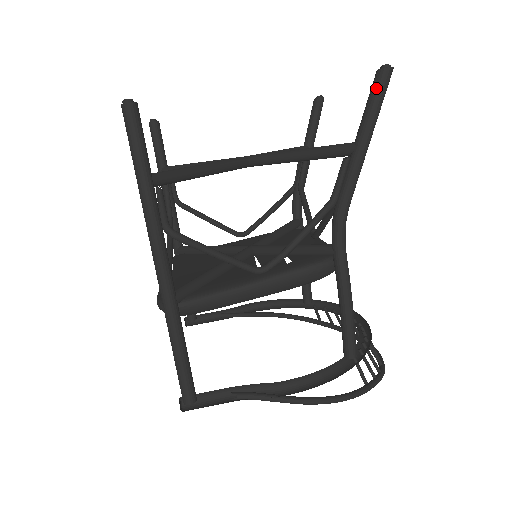
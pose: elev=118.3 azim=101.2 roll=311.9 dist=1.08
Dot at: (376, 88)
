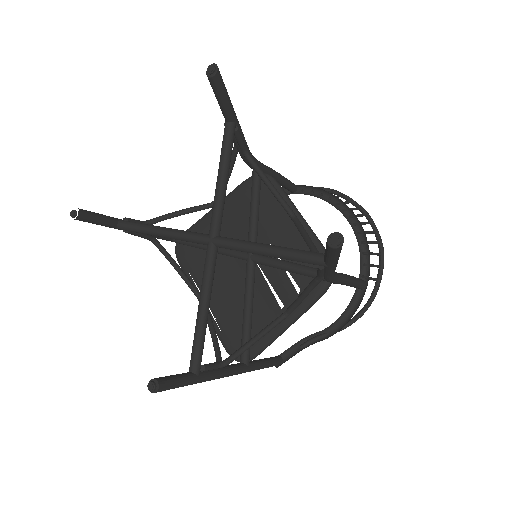
Dot at: (333, 254)
